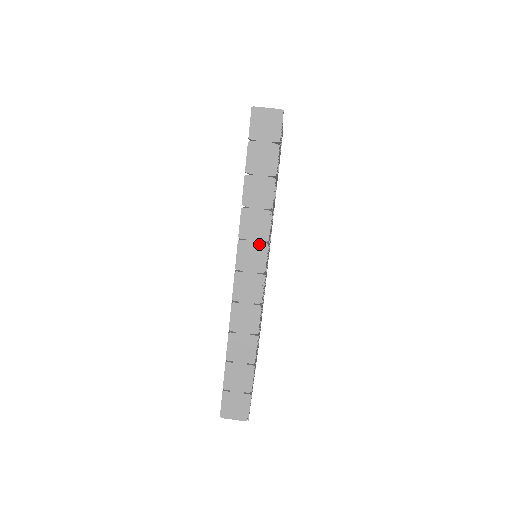
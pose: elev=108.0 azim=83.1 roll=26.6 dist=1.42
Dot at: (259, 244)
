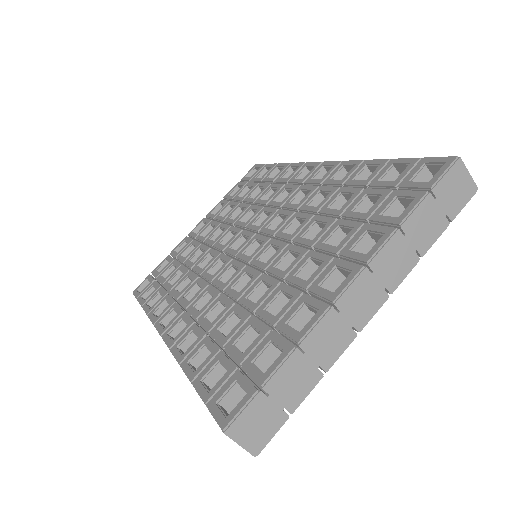
Dot at: occluded
